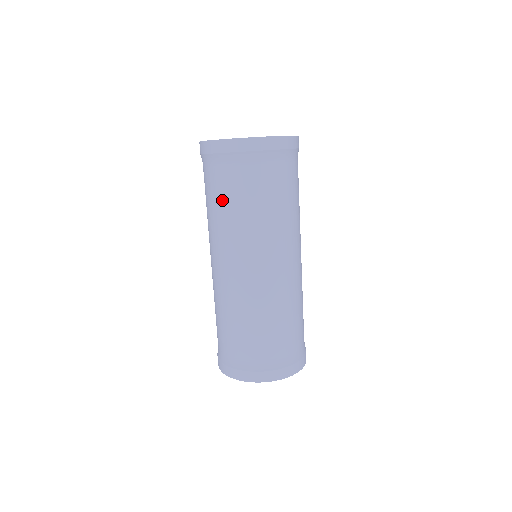
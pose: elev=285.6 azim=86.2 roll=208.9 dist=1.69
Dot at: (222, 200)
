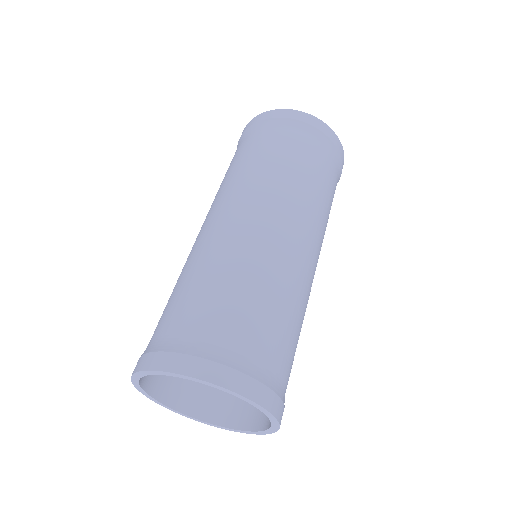
Dot at: (247, 156)
